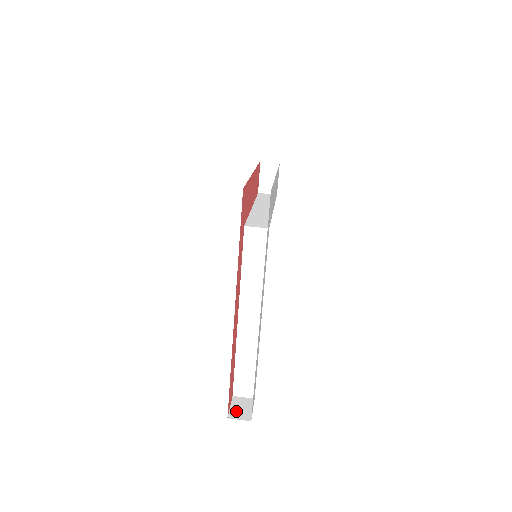
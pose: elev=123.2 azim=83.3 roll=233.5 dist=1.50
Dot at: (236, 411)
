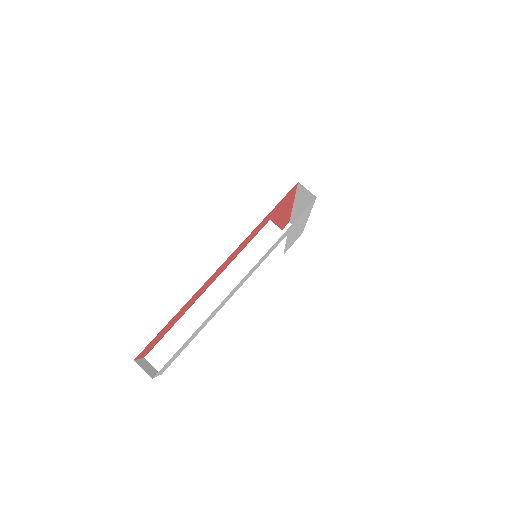
Dot at: (143, 364)
